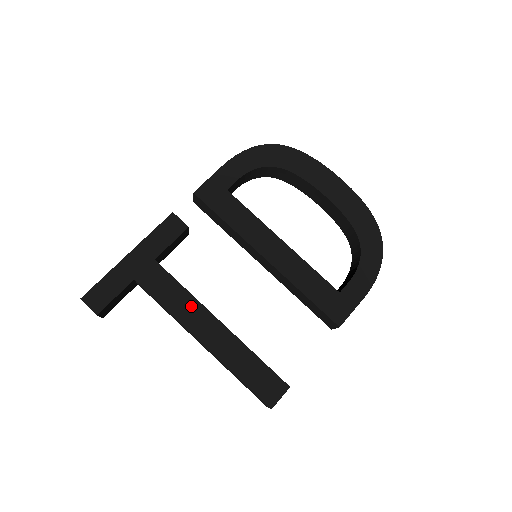
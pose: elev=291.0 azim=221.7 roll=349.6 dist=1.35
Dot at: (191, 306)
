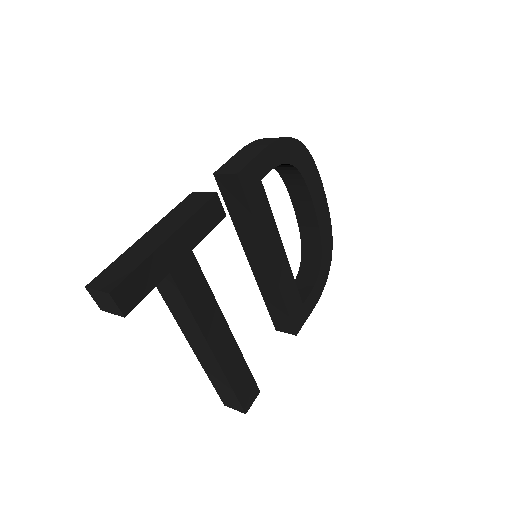
Dot at: (212, 311)
